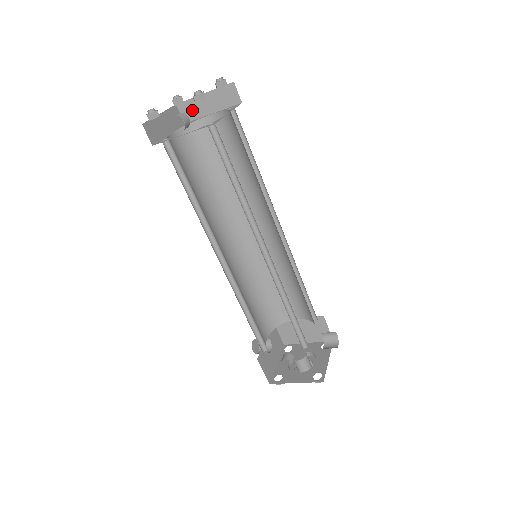
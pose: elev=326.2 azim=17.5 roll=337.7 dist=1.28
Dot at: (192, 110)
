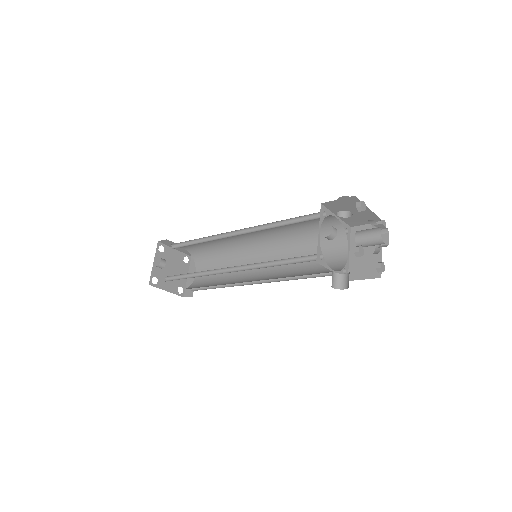
Dot at: occluded
